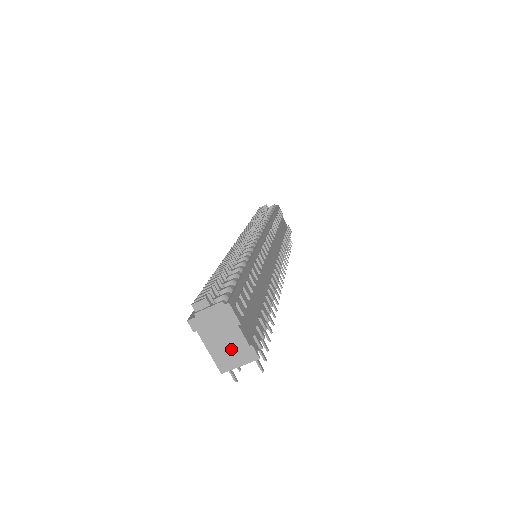
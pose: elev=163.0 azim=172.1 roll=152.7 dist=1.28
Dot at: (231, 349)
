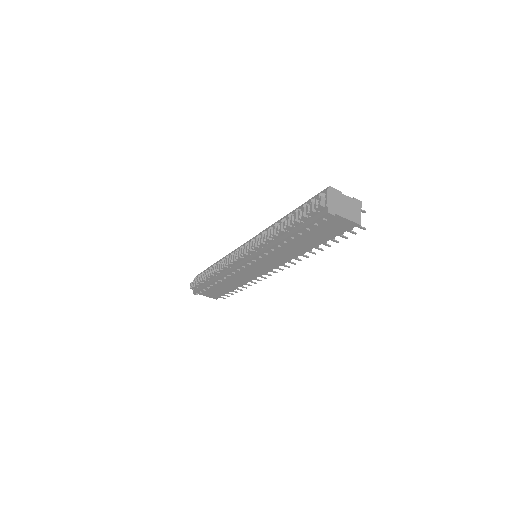
Dot at: (351, 208)
